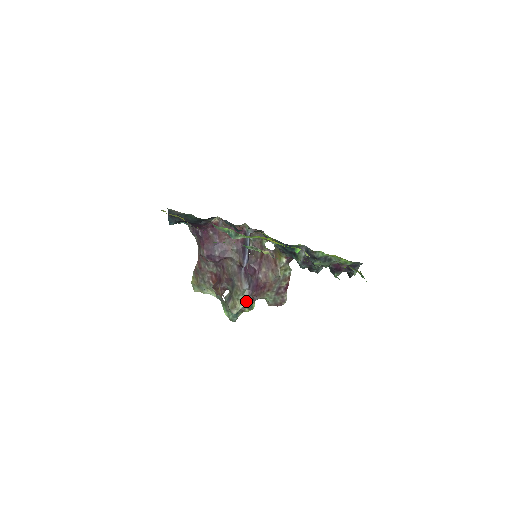
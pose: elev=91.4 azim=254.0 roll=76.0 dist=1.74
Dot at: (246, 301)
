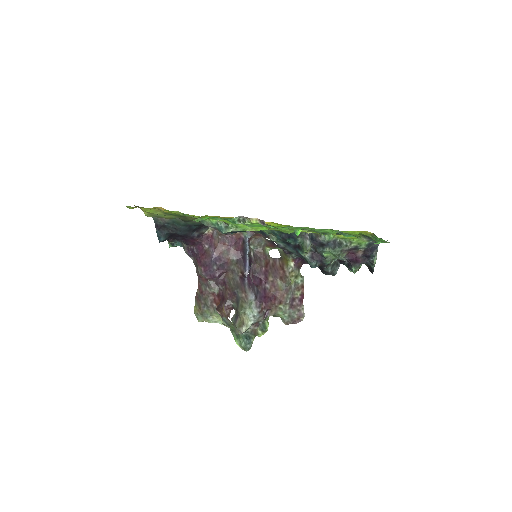
Dot at: (254, 314)
